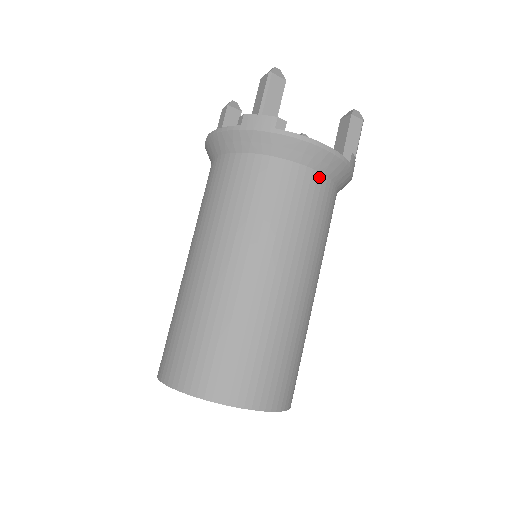
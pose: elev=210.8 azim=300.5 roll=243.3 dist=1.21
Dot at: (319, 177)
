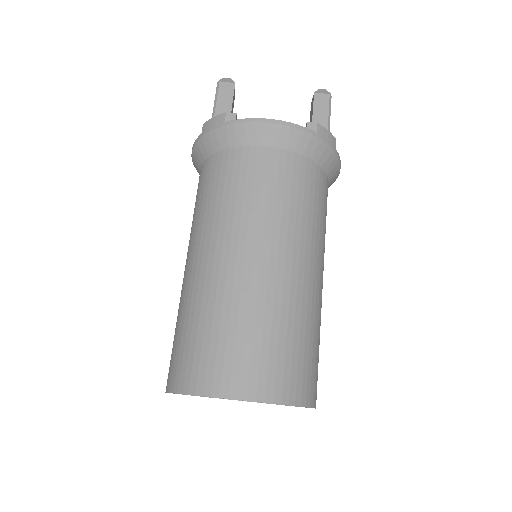
Dot at: (282, 153)
